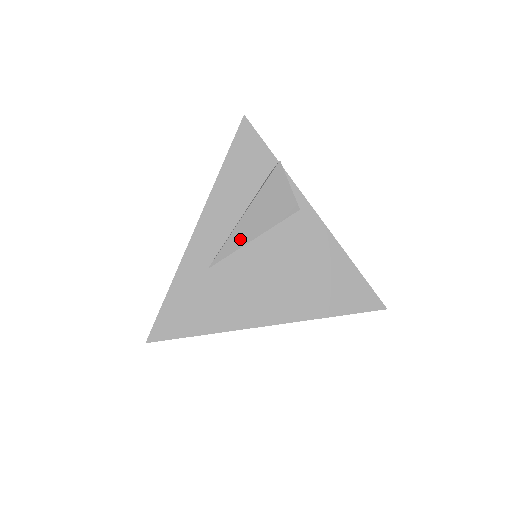
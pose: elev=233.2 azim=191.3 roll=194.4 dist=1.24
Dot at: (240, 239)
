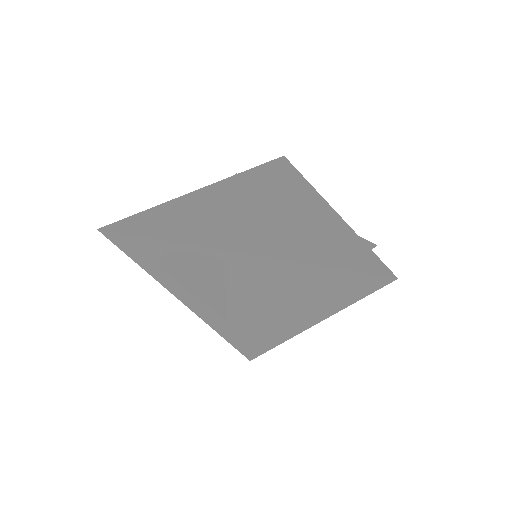
Dot at: (217, 301)
